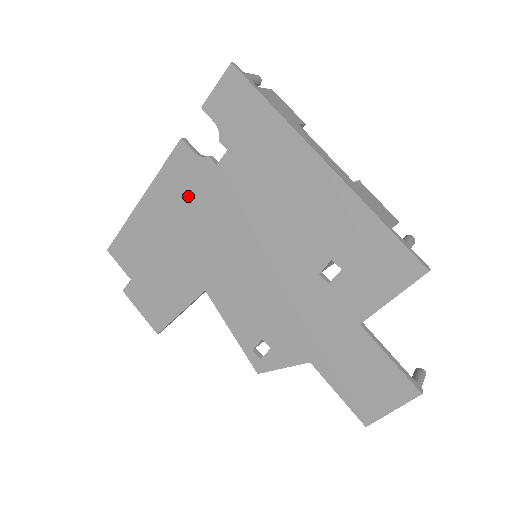
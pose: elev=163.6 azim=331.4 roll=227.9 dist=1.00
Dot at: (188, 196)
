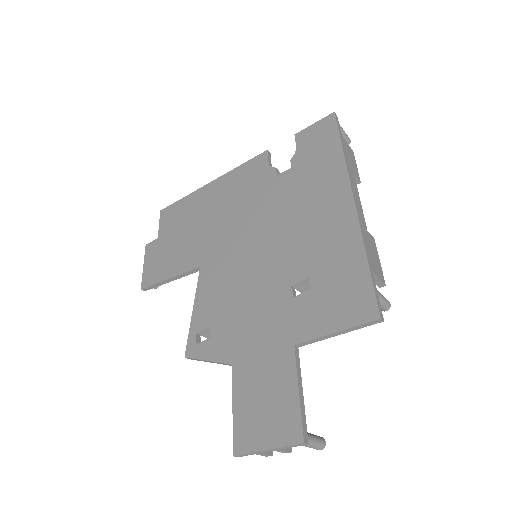
Dot at: (242, 191)
